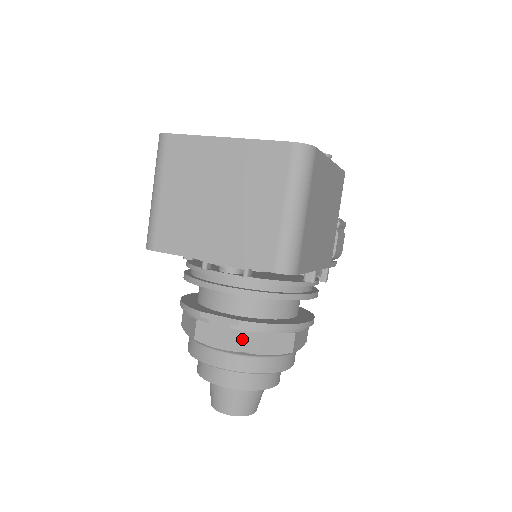
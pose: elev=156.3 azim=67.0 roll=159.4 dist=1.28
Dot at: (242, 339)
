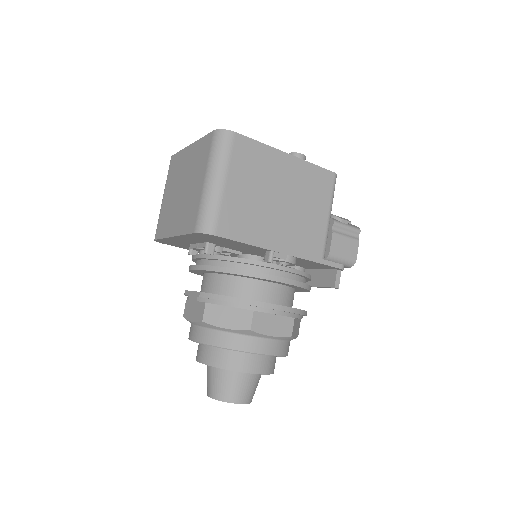
Dot at: (203, 310)
